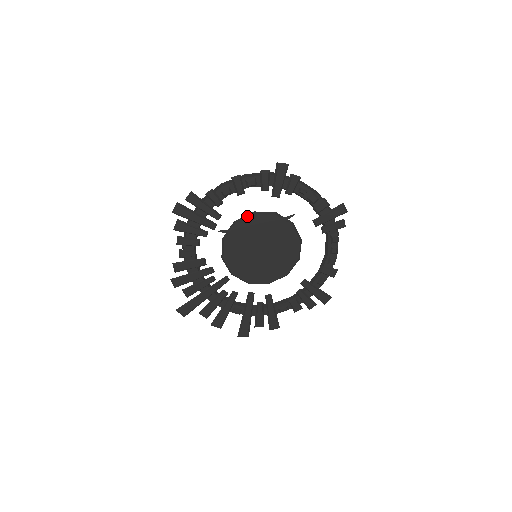
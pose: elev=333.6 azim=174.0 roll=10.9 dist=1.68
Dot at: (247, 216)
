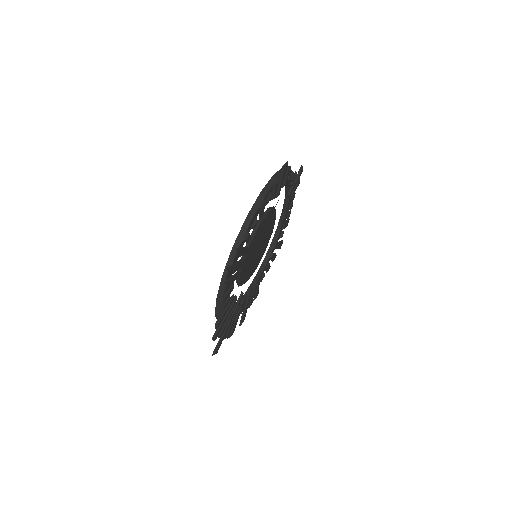
Dot at: (255, 229)
